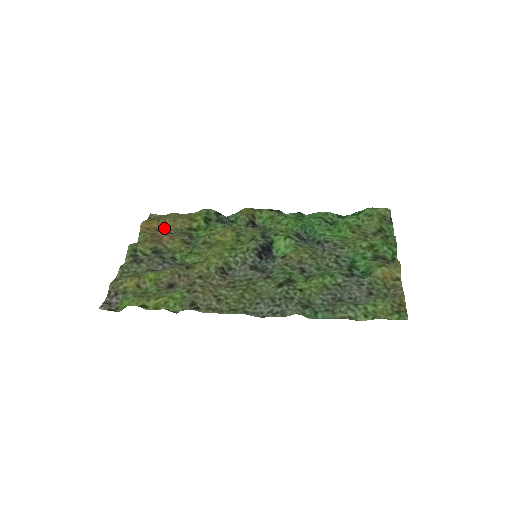
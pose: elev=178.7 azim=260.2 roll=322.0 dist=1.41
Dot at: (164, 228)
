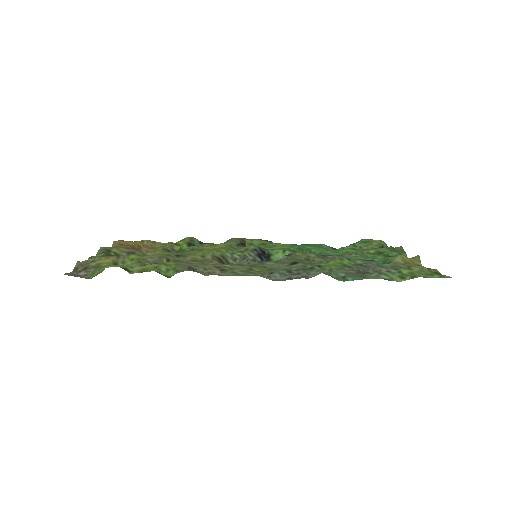
Dot at: (141, 247)
